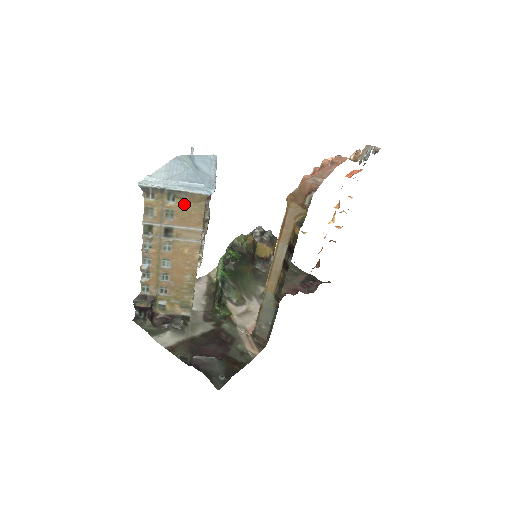
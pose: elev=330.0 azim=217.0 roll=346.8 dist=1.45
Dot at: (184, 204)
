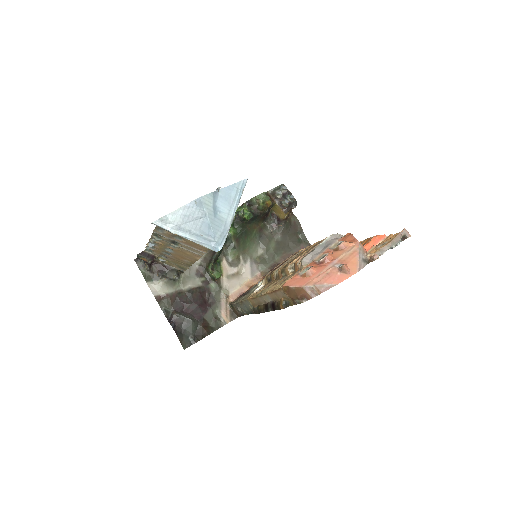
Dot at: occluded
